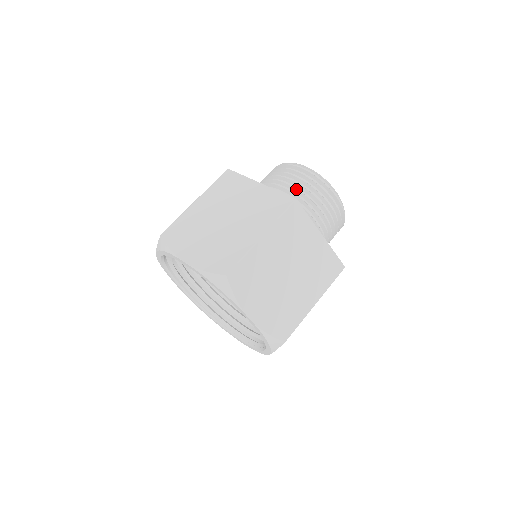
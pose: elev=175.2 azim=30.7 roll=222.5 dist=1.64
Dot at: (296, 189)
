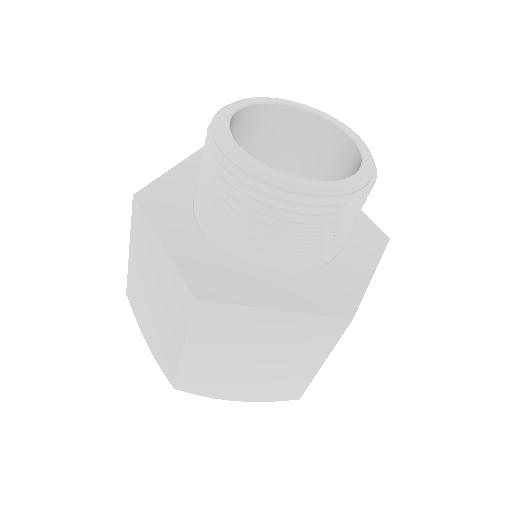
Dot at: (227, 213)
